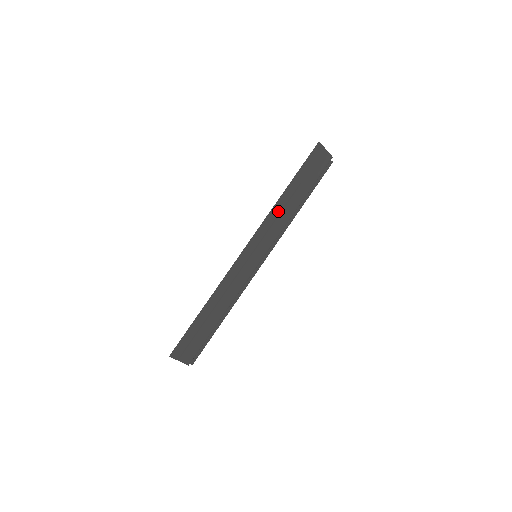
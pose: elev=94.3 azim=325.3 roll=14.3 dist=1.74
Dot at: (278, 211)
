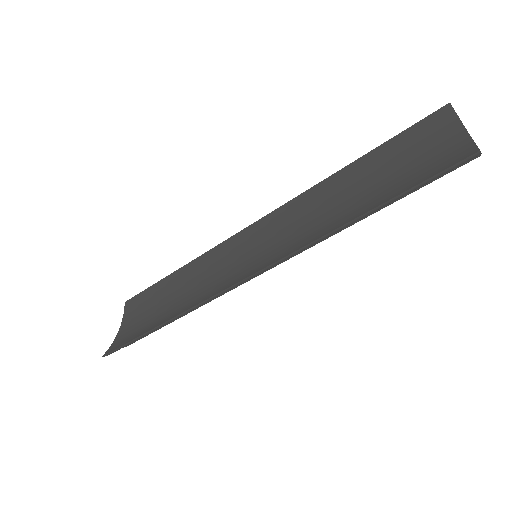
Dot at: occluded
